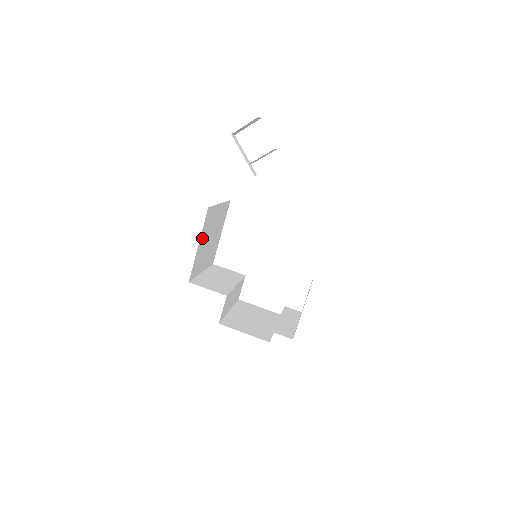
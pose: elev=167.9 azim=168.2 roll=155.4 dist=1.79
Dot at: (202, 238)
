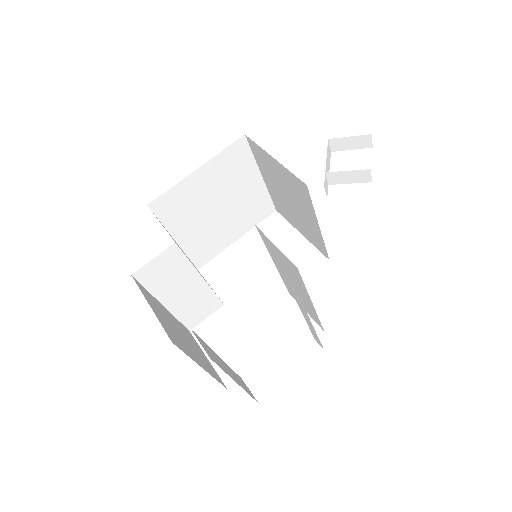
Dot at: (209, 172)
